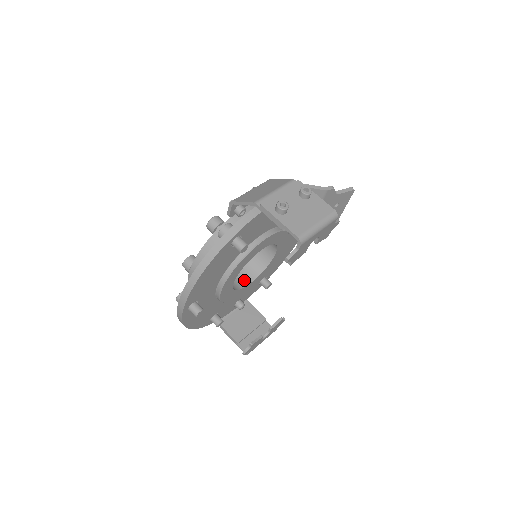
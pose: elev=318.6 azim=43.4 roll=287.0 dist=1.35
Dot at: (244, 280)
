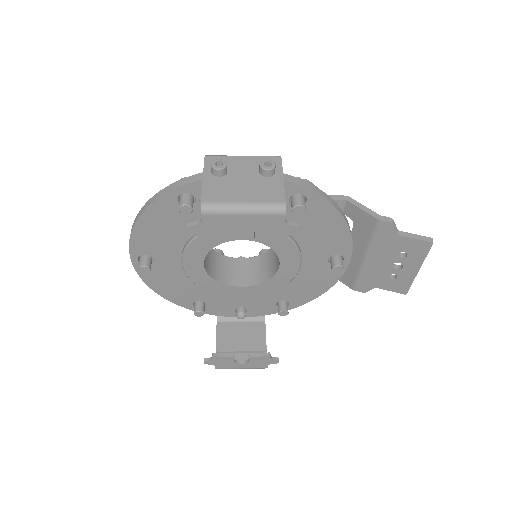
Dot at: (240, 280)
